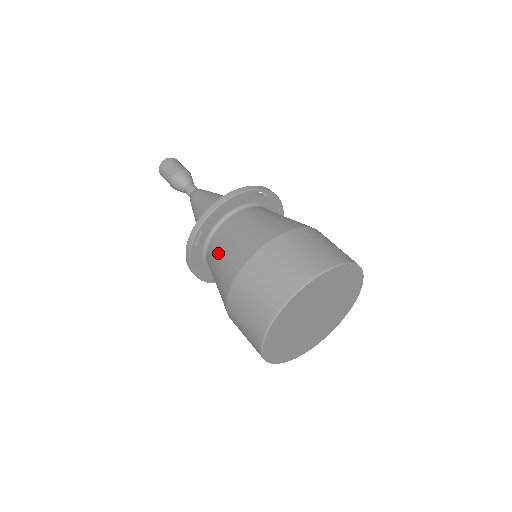
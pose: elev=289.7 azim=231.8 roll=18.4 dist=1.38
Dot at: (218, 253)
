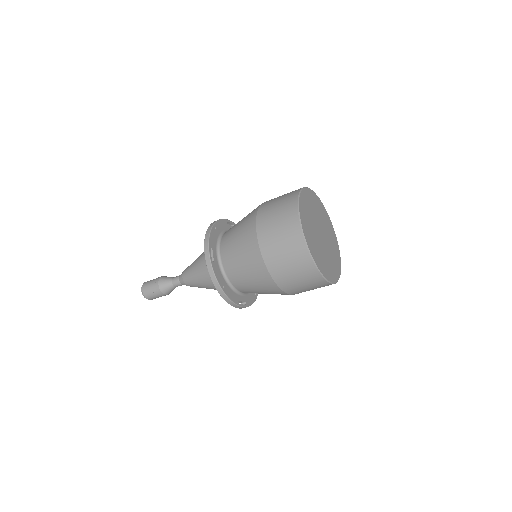
Dot at: (232, 248)
